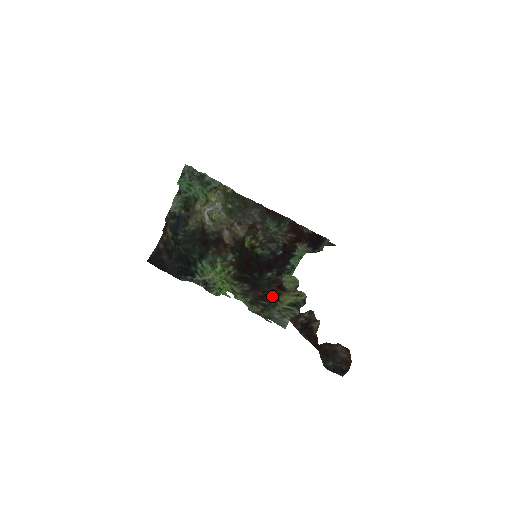
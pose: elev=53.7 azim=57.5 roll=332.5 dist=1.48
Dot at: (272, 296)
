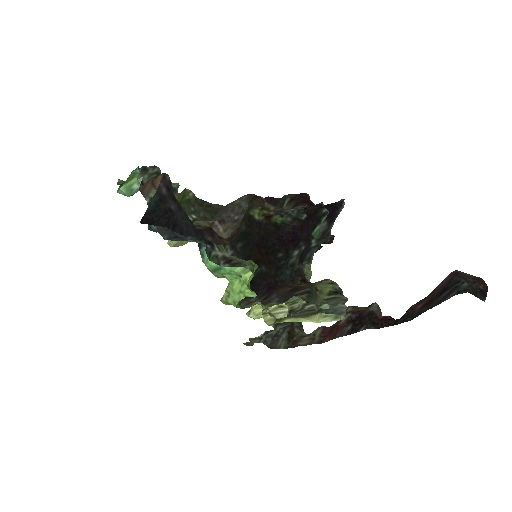
Dot at: (306, 285)
